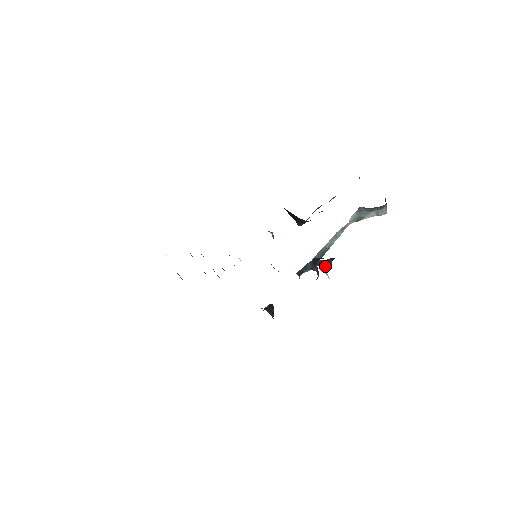
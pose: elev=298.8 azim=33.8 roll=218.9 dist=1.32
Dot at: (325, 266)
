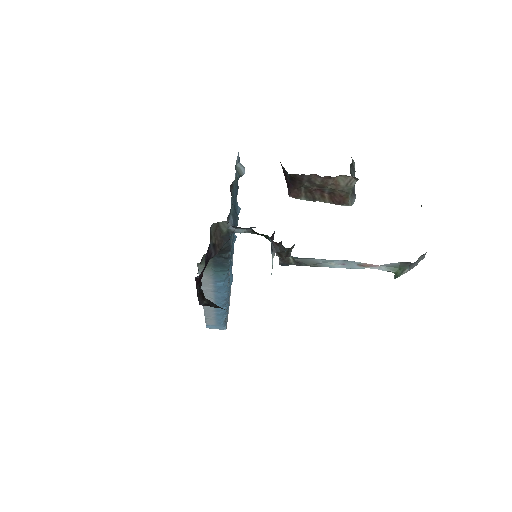
Dot at: (276, 243)
